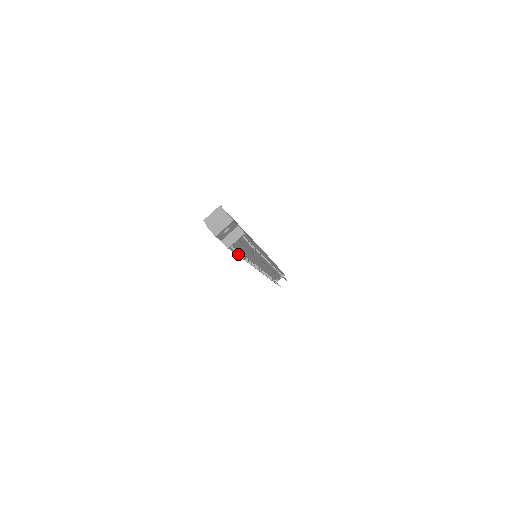
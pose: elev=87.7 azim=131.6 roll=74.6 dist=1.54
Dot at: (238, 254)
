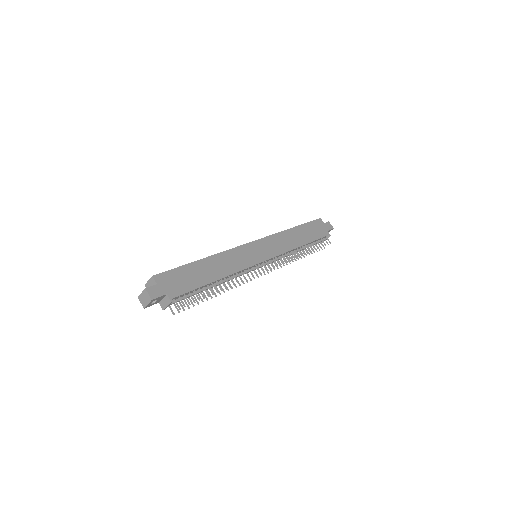
Dot at: (173, 314)
